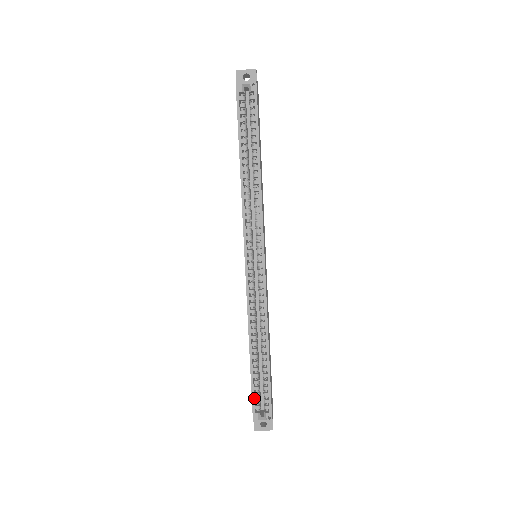
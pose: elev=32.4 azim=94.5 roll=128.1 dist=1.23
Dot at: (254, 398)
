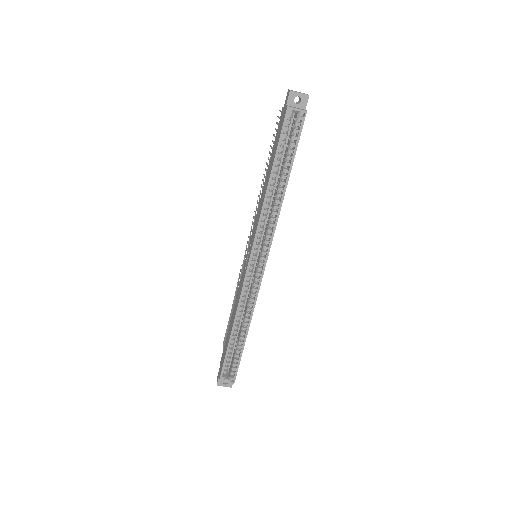
Dot at: (224, 365)
